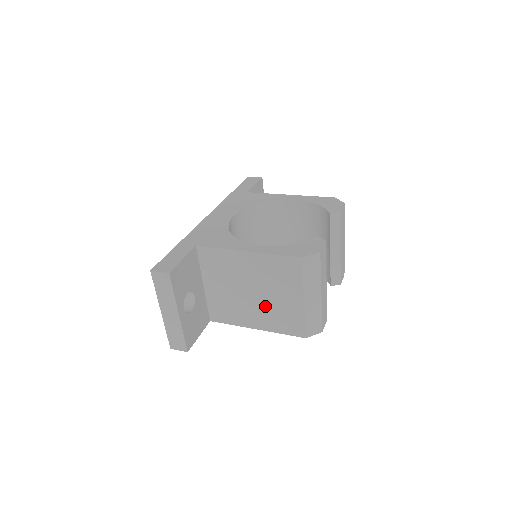
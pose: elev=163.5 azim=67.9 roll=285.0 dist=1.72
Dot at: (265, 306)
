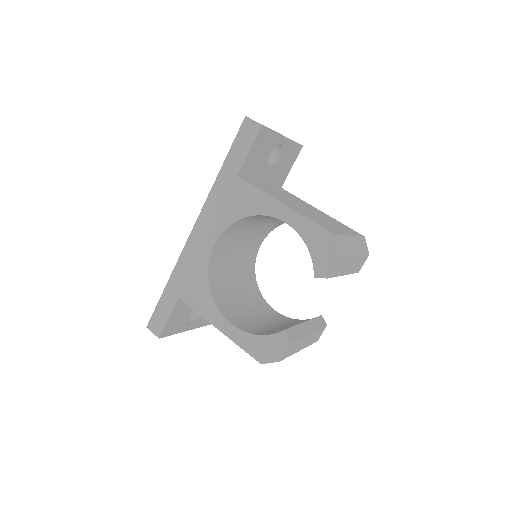
Dot at: occluded
